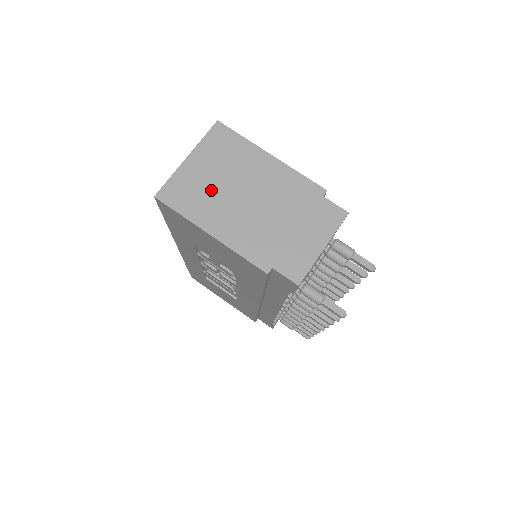
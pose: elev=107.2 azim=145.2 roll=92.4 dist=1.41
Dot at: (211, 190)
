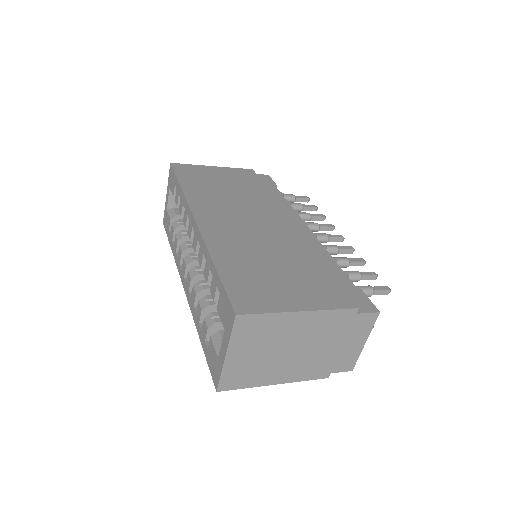
Dot at: (261, 363)
